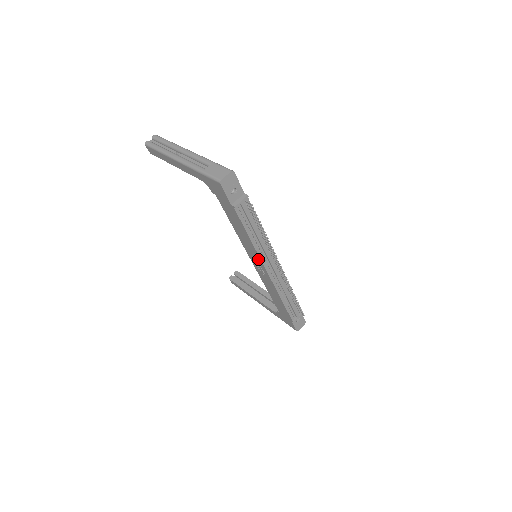
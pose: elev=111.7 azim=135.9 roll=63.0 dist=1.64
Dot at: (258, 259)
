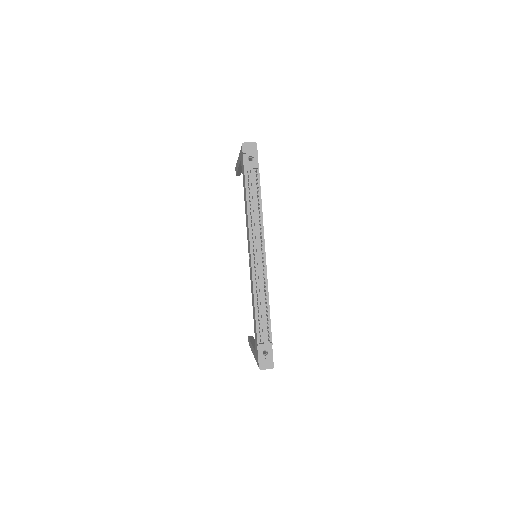
Dot at: (249, 239)
